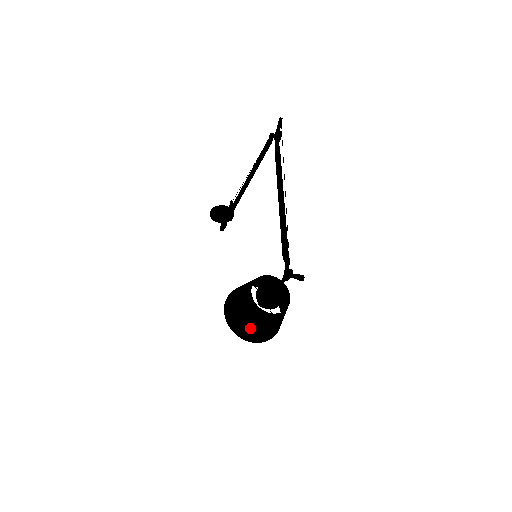
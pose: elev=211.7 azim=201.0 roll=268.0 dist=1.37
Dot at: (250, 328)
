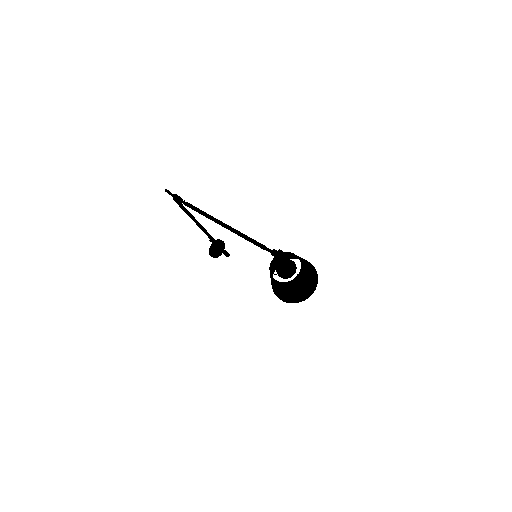
Dot at: (301, 292)
